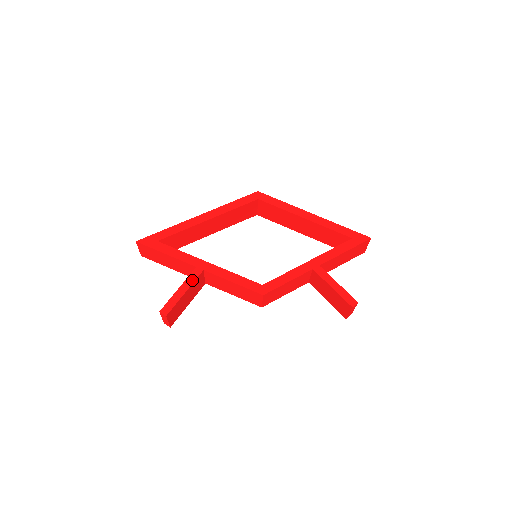
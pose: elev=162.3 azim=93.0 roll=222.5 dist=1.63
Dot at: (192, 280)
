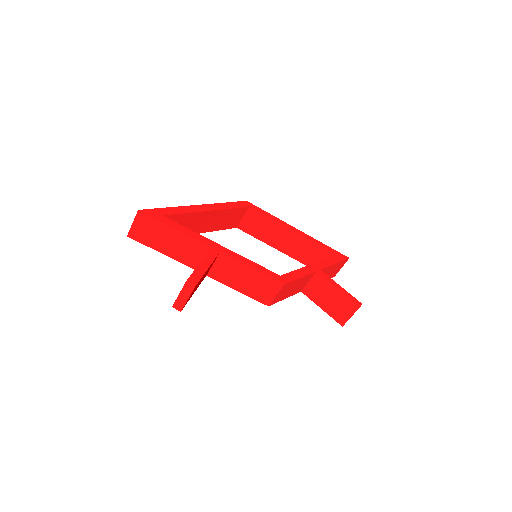
Dot at: (212, 258)
